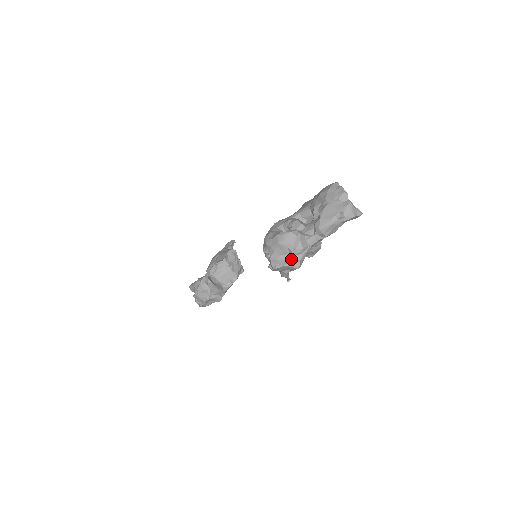
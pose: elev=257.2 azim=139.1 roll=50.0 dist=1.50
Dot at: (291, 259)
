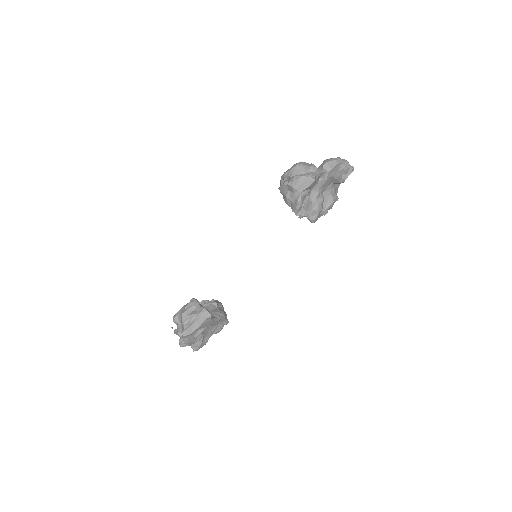
Dot at: (308, 173)
